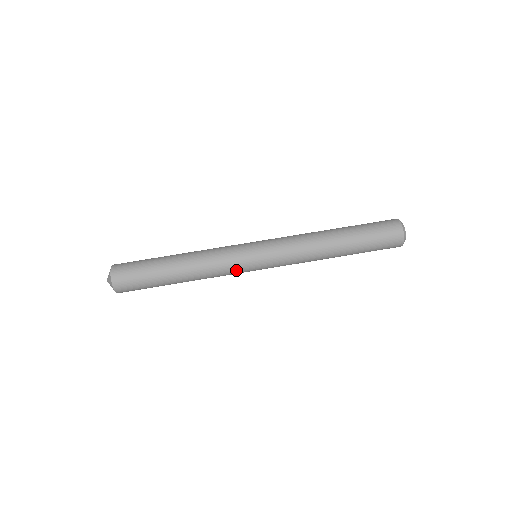
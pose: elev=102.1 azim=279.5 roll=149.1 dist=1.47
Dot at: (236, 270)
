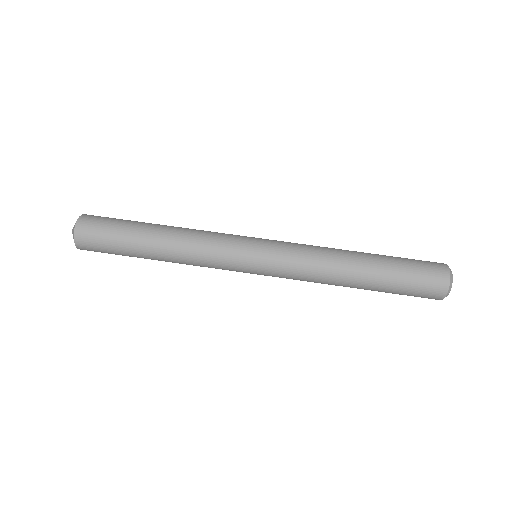
Dot at: (227, 247)
